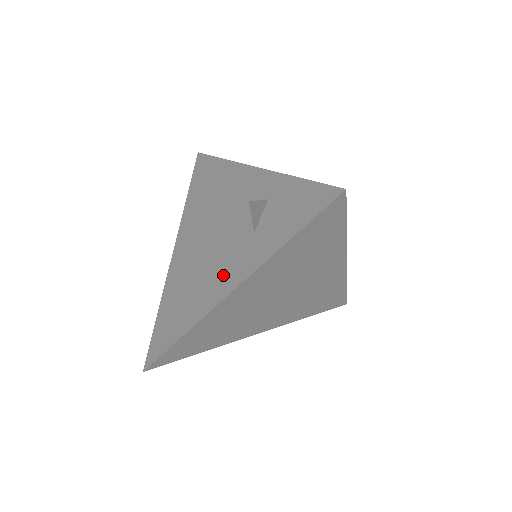
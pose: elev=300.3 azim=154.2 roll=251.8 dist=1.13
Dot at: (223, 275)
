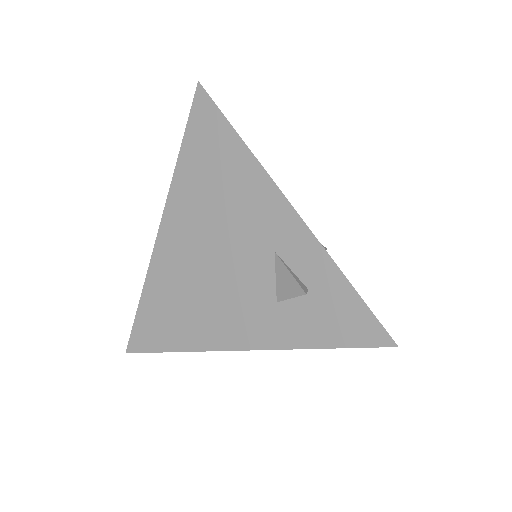
Dot at: (231, 322)
